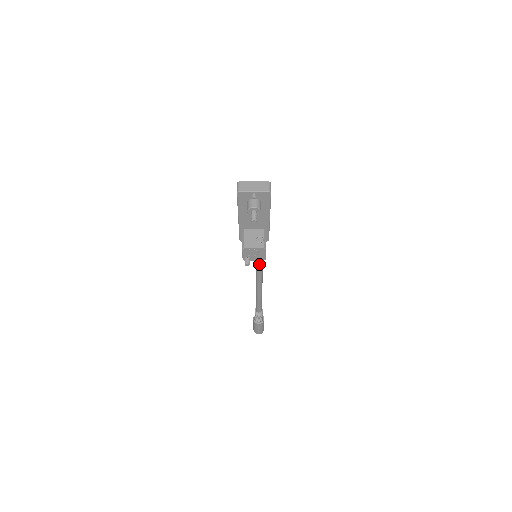
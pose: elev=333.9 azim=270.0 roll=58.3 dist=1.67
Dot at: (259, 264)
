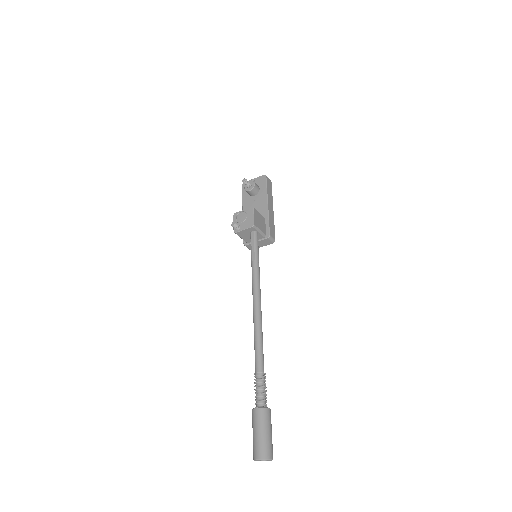
Dot at: (253, 248)
